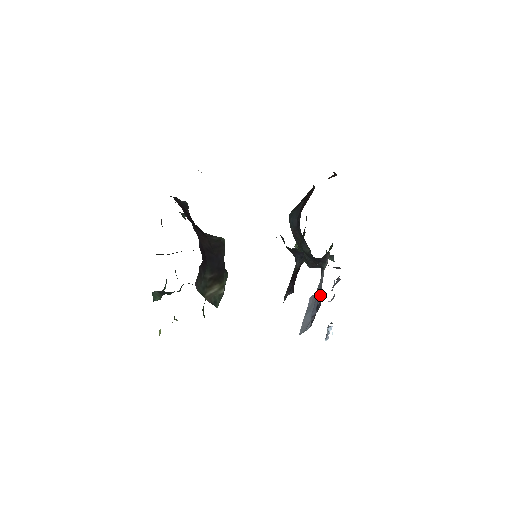
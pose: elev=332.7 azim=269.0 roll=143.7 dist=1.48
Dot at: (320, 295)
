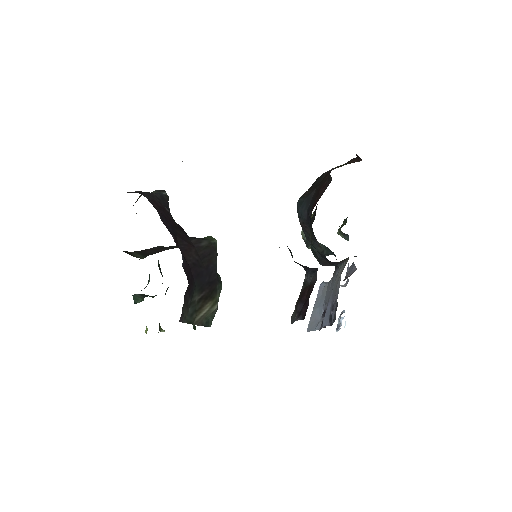
Dot at: (334, 304)
